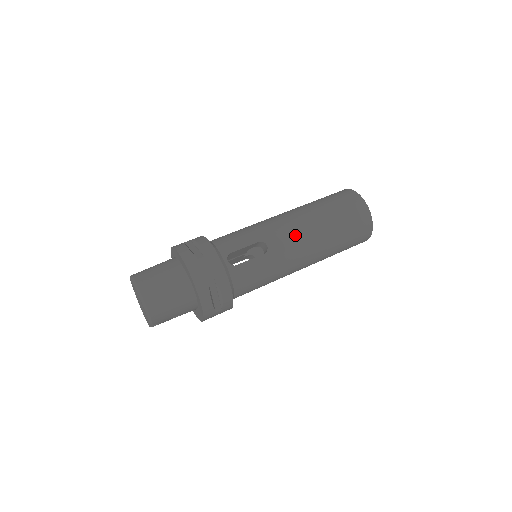
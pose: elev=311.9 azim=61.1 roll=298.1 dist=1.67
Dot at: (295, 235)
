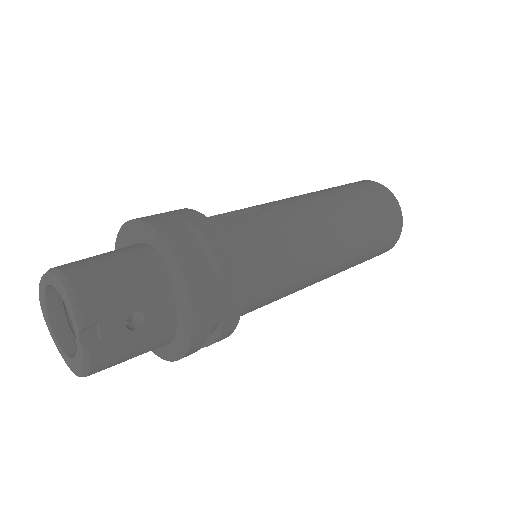
Dot at: (294, 199)
